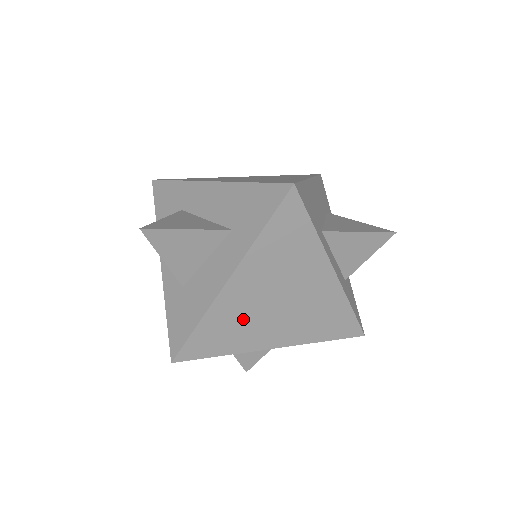
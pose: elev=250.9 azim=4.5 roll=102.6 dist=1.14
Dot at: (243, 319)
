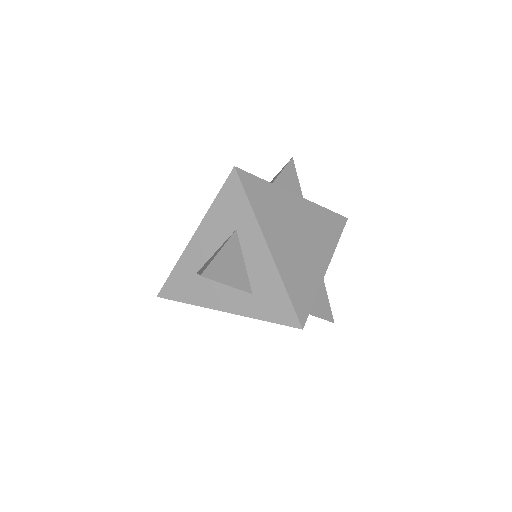
Dot at: (298, 264)
